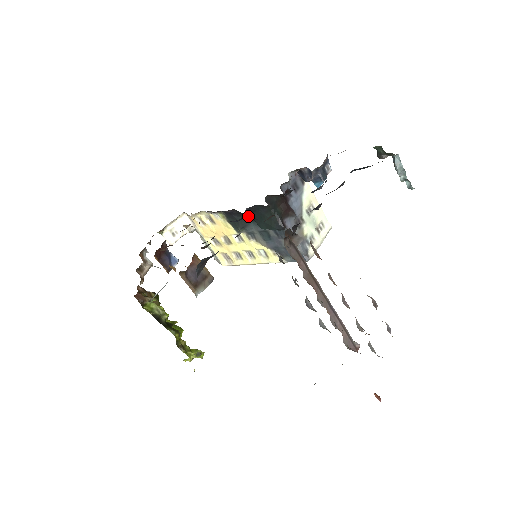
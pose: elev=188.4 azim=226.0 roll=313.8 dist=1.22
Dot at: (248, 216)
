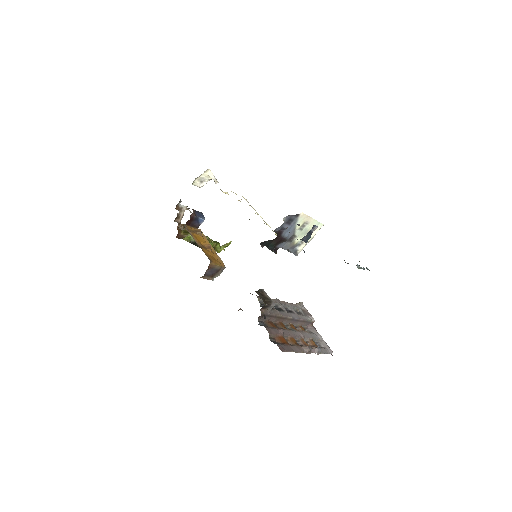
Dot at: occluded
